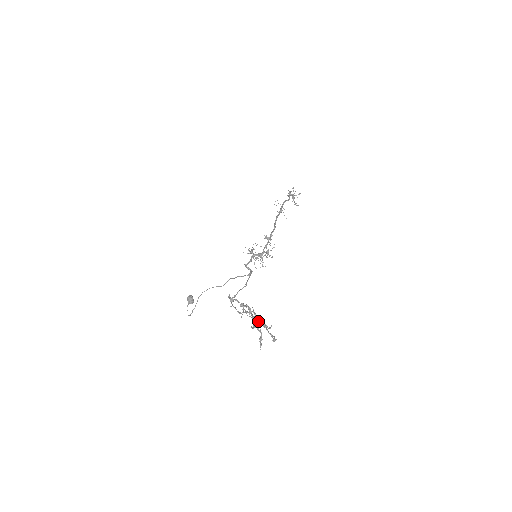
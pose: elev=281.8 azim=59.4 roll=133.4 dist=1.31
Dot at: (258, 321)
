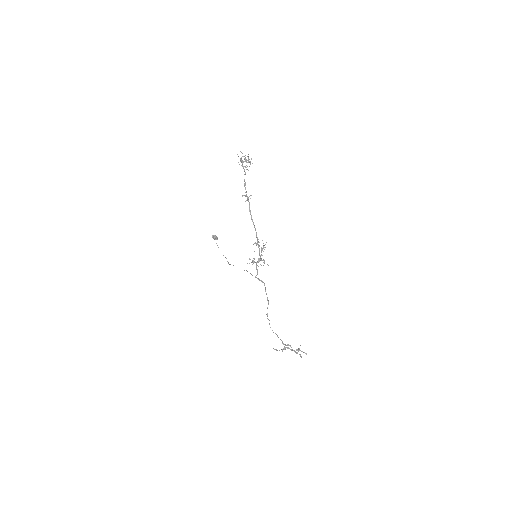
Dot at: (294, 350)
